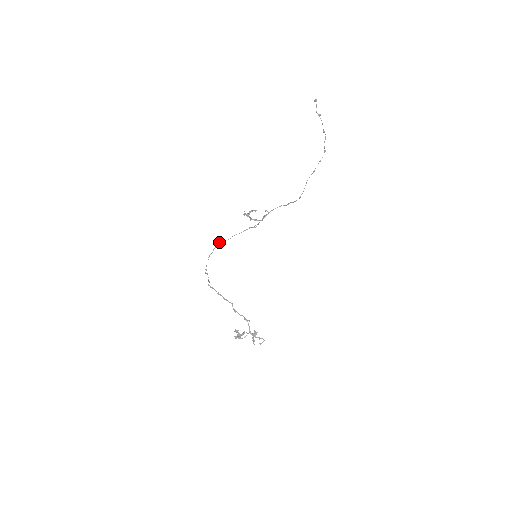
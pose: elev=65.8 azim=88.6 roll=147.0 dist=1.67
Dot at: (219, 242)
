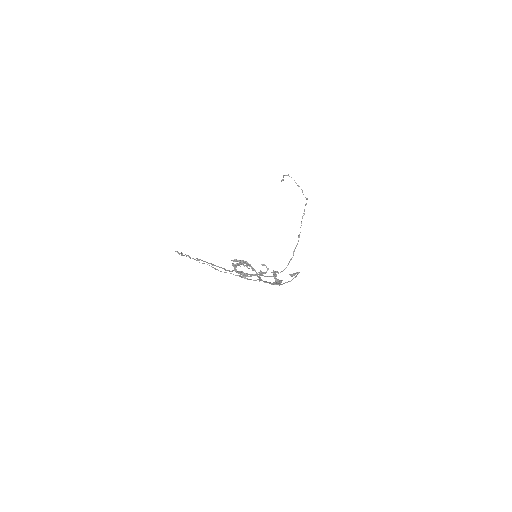
Dot at: occluded
